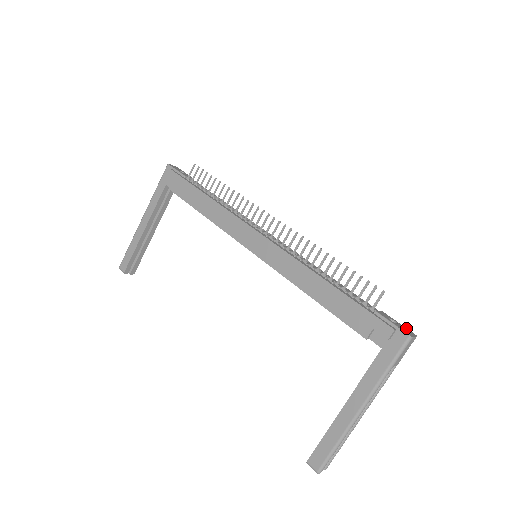
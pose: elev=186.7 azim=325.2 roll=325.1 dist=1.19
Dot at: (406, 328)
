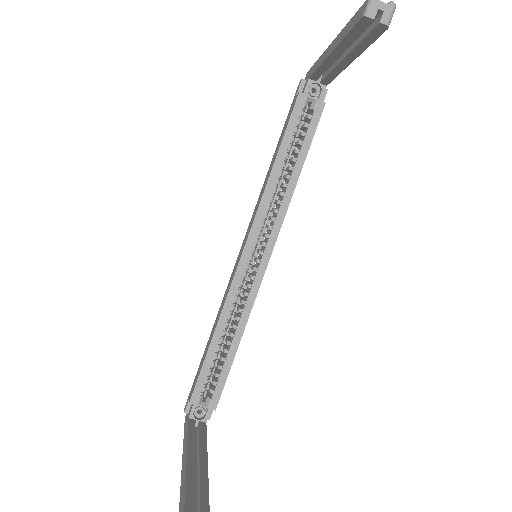
Dot at: occluded
